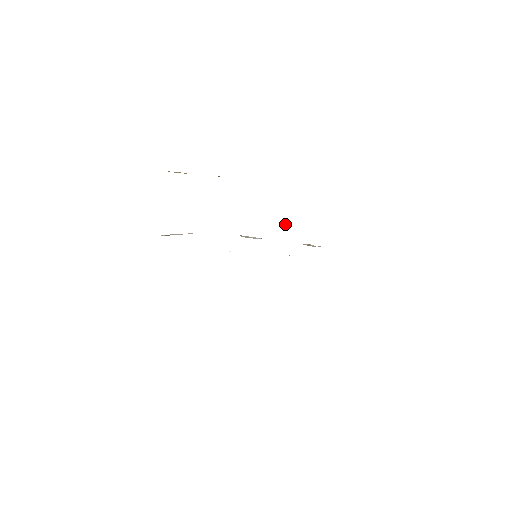
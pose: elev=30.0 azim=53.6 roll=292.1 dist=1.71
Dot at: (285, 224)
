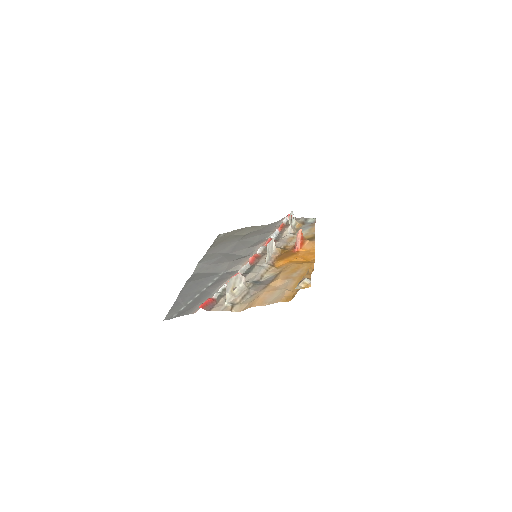
Dot at: occluded
